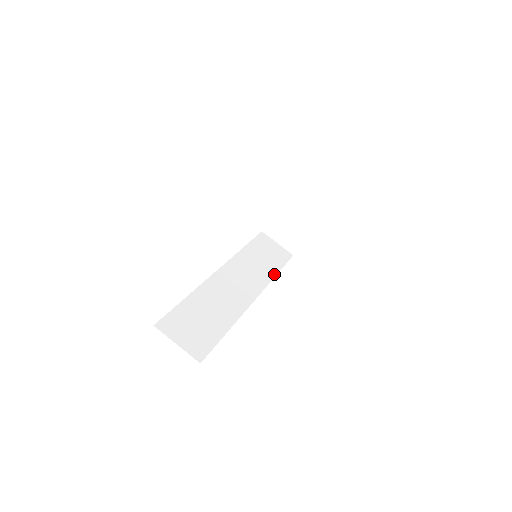
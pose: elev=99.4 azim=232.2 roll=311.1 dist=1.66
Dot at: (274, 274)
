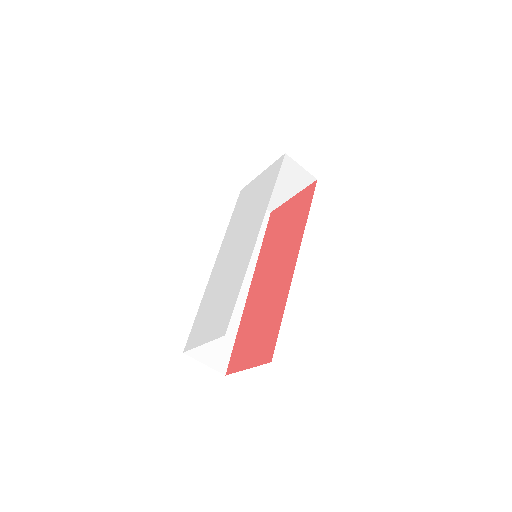
Dot at: (259, 245)
